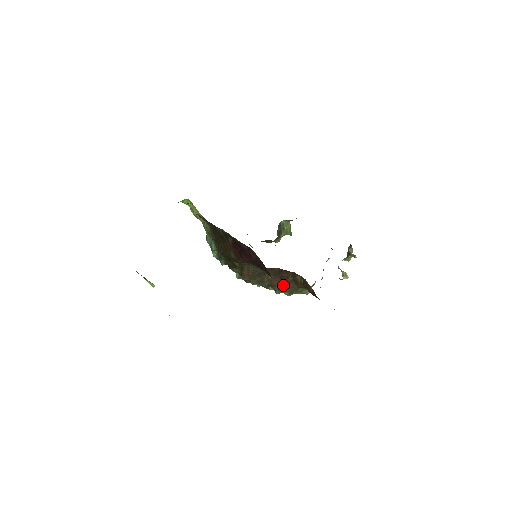
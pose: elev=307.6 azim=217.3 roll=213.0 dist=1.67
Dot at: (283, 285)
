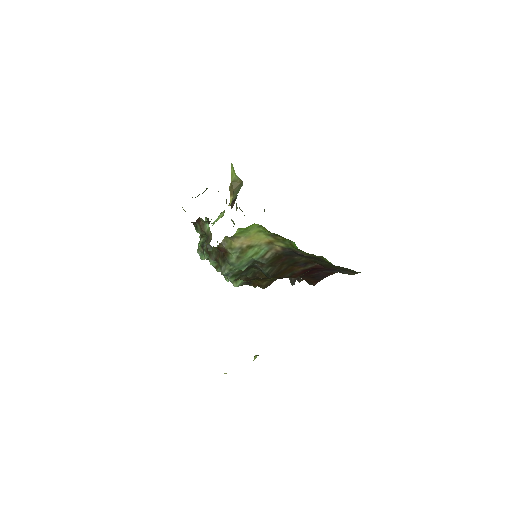
Dot at: occluded
